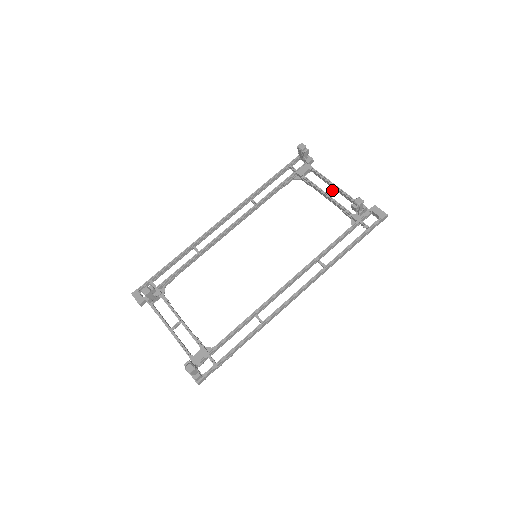
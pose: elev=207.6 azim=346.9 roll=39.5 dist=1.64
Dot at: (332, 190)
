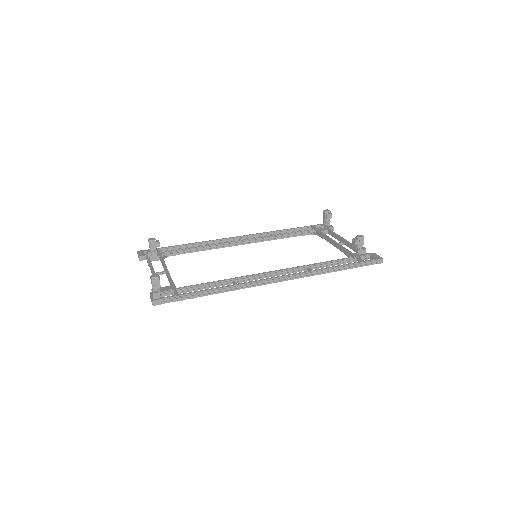
Dot at: (341, 242)
